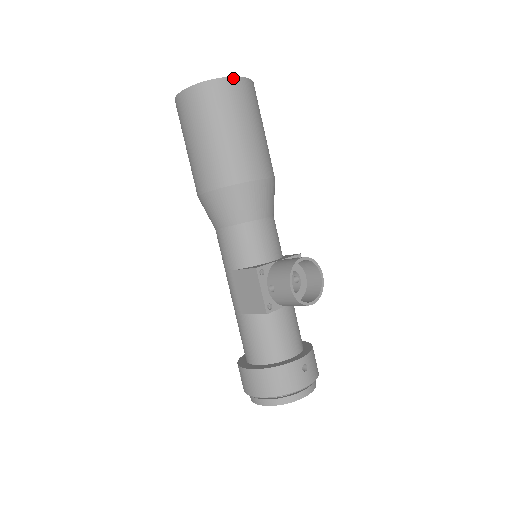
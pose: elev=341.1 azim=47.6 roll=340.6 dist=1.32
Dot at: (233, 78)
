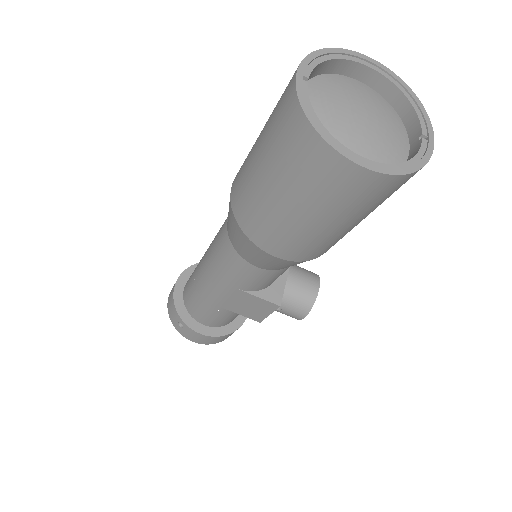
Dot at: (431, 153)
